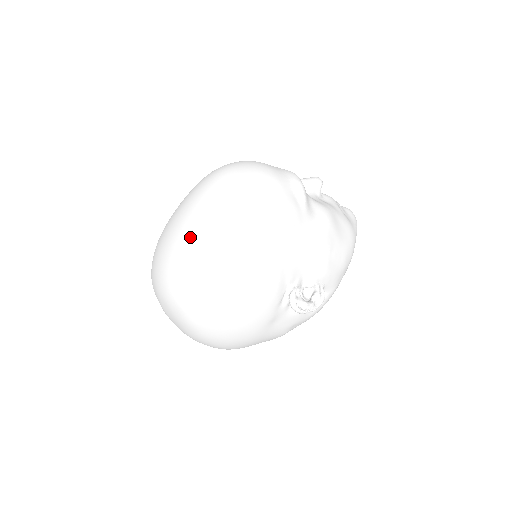
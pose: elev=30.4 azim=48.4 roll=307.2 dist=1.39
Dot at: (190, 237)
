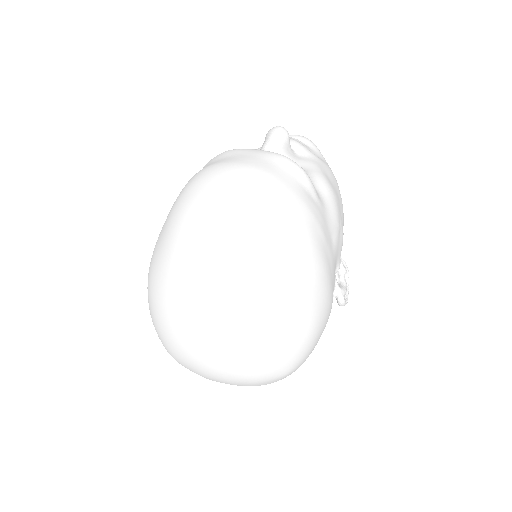
Dot at: (242, 322)
